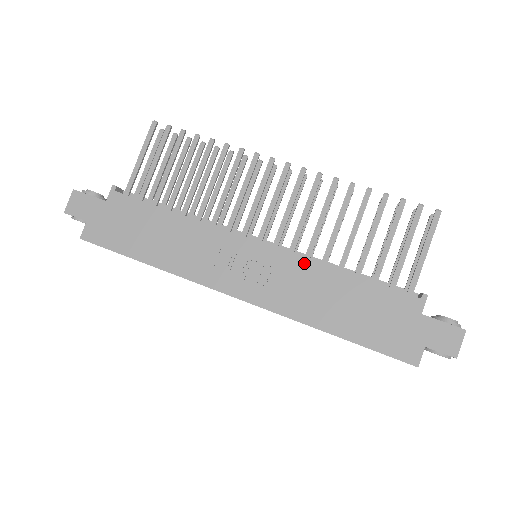
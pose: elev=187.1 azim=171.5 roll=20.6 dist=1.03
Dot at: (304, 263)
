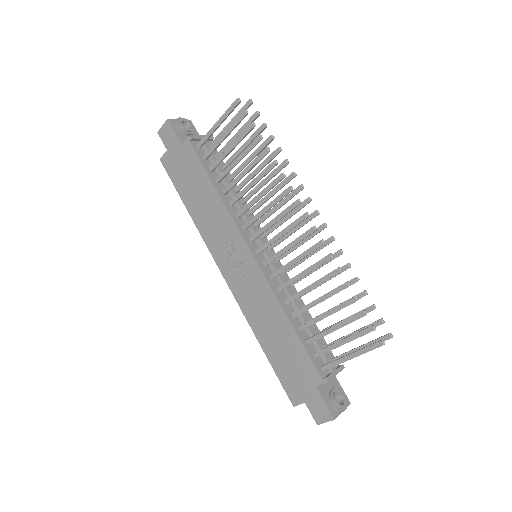
Dot at: (270, 293)
